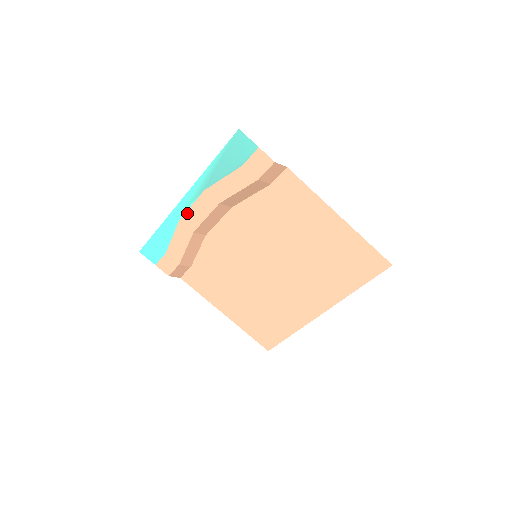
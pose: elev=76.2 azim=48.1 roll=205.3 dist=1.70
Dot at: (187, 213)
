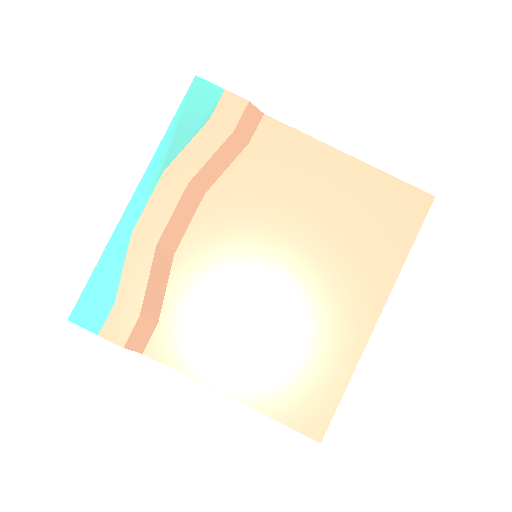
Dot at: (142, 217)
